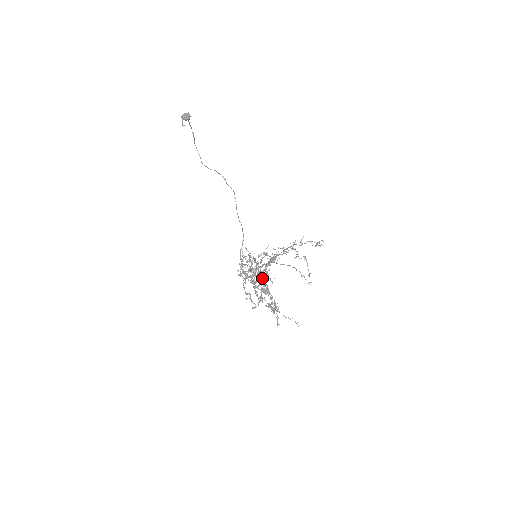
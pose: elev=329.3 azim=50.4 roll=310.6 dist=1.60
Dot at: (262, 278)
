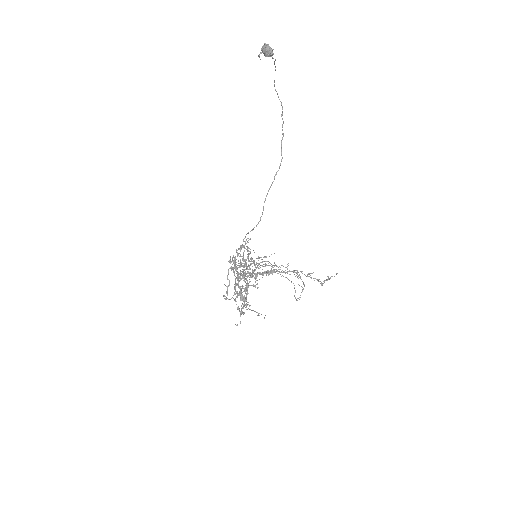
Dot at: (247, 282)
